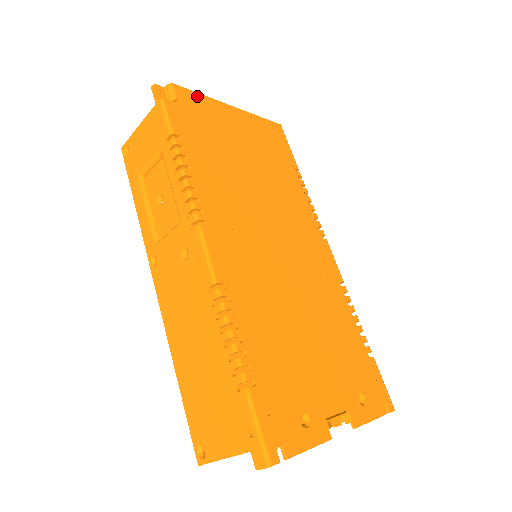
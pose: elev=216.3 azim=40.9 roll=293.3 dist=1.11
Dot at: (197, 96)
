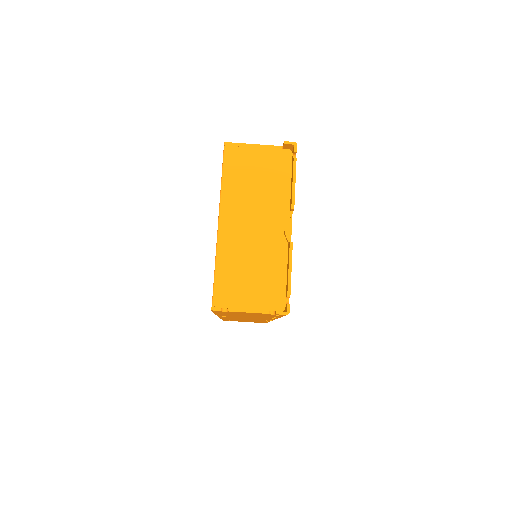
Dot at: occluded
